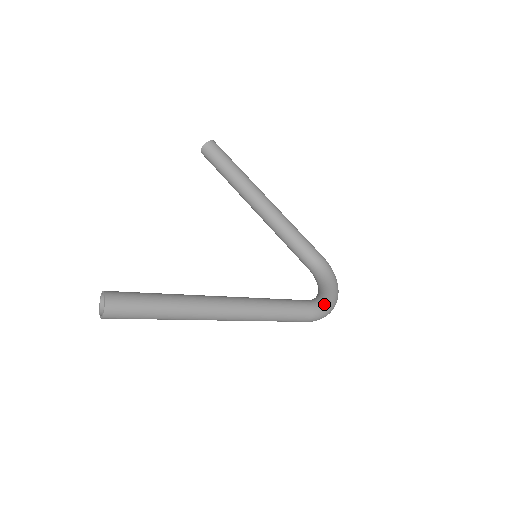
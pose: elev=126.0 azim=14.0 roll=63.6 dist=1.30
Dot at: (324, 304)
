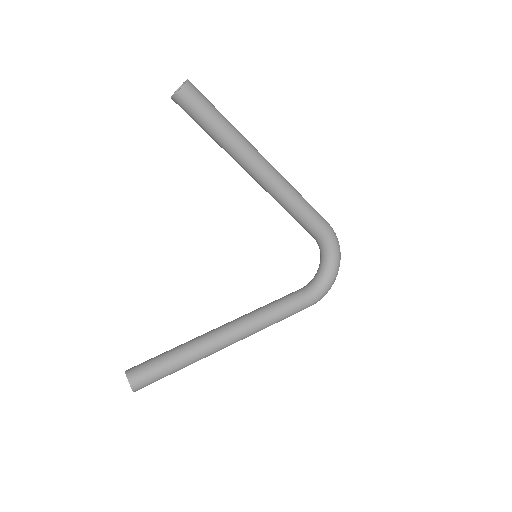
Dot at: (323, 293)
